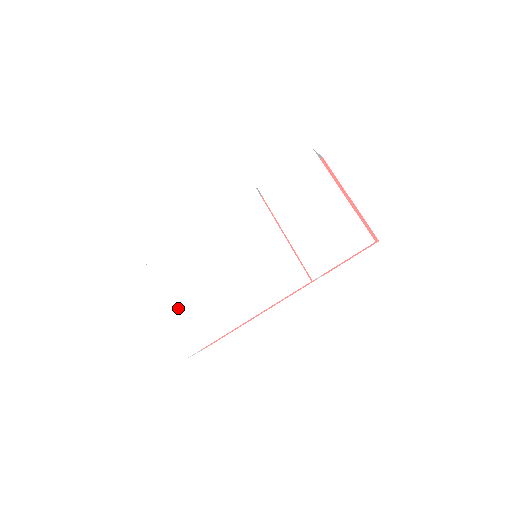
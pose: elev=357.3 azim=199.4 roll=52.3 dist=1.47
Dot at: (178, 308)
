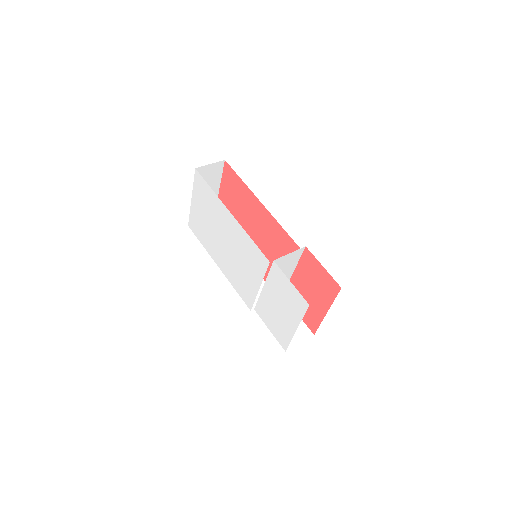
Dot at: (200, 214)
